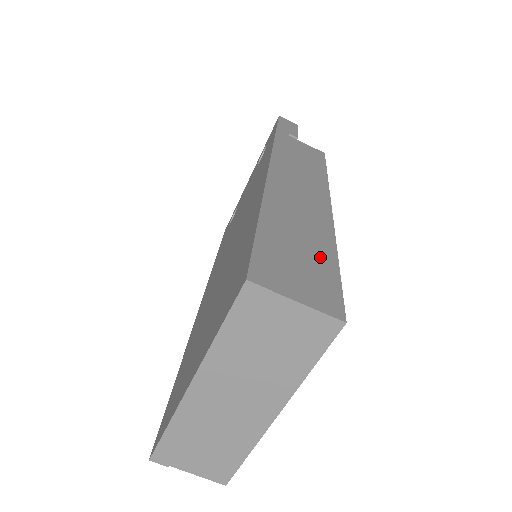
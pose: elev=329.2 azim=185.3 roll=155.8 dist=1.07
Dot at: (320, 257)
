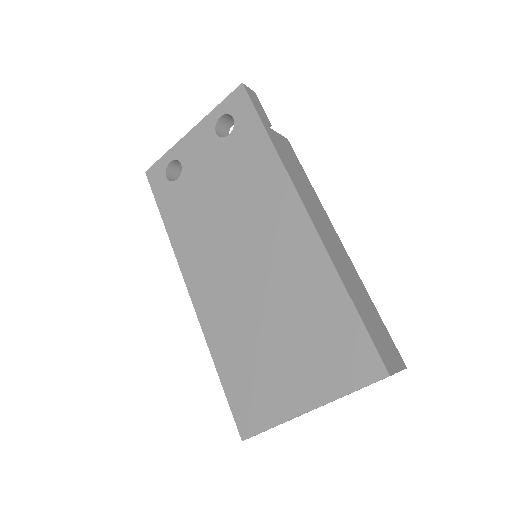
Dot at: (375, 315)
